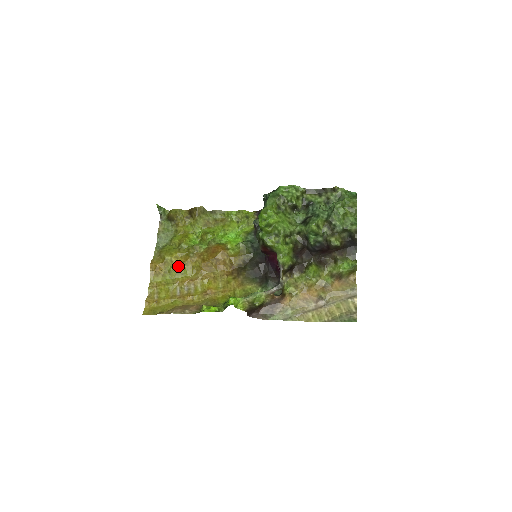
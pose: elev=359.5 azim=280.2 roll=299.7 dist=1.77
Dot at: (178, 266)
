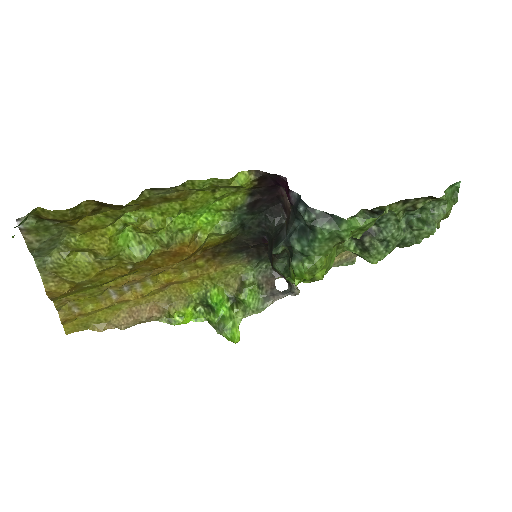
Dot at: (106, 280)
